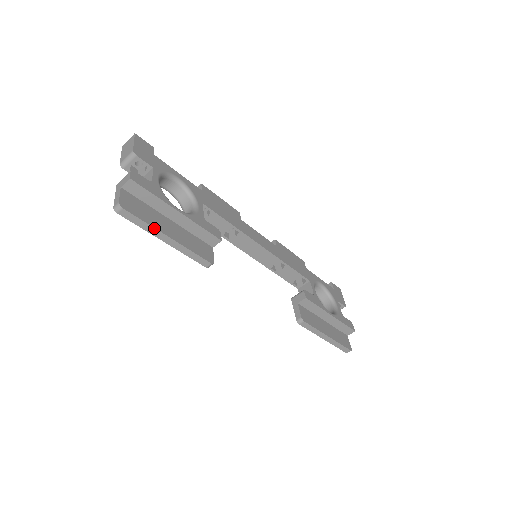
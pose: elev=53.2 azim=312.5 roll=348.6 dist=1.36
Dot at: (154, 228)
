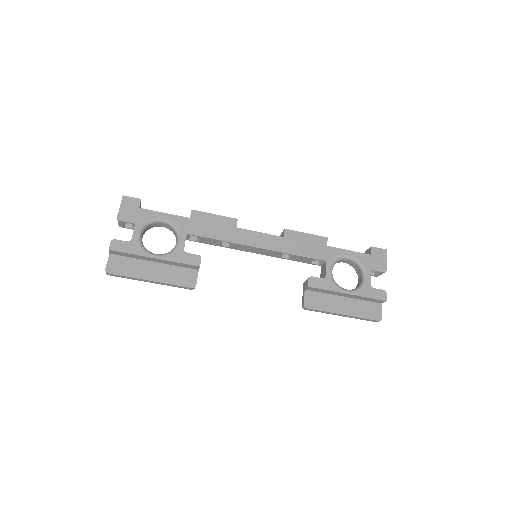
Dot at: (136, 278)
